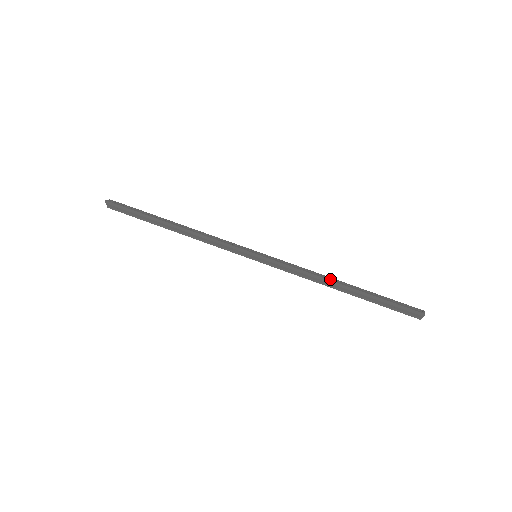
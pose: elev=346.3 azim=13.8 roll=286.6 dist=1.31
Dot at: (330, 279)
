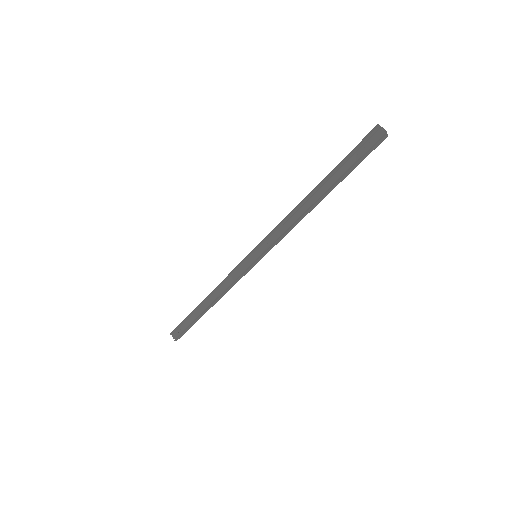
Dot at: (303, 203)
